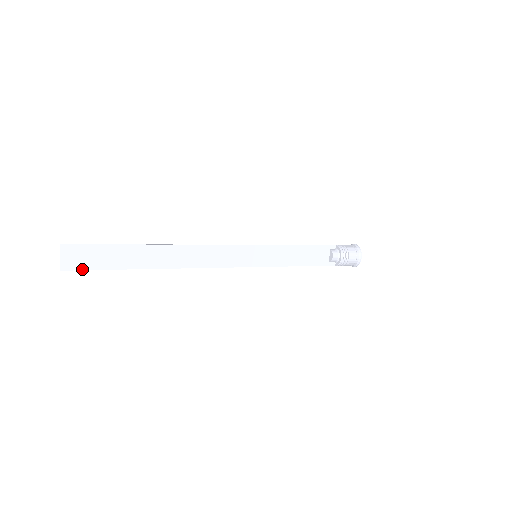
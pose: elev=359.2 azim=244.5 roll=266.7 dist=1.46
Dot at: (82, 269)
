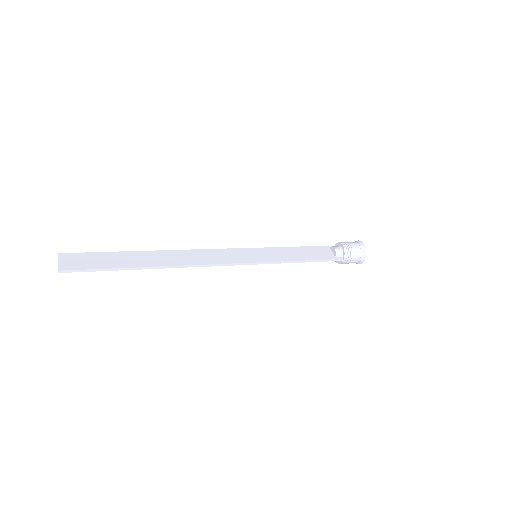
Dot at: (80, 269)
